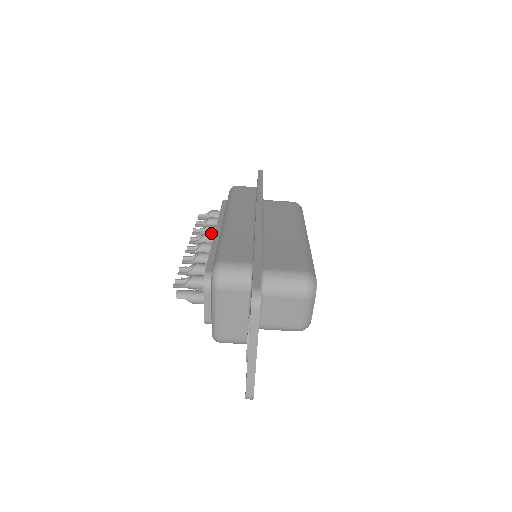
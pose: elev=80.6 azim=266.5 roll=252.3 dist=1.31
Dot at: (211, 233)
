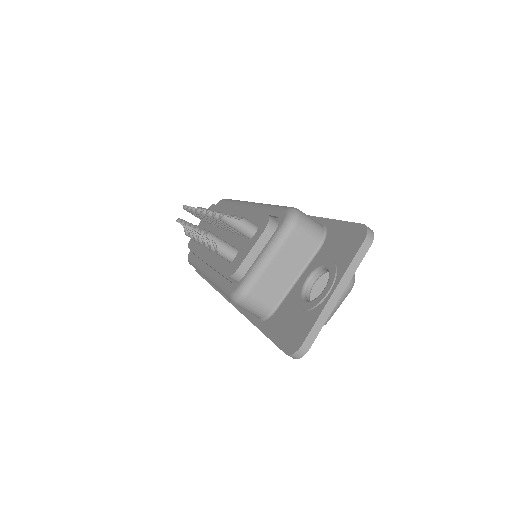
Dot at: occluded
